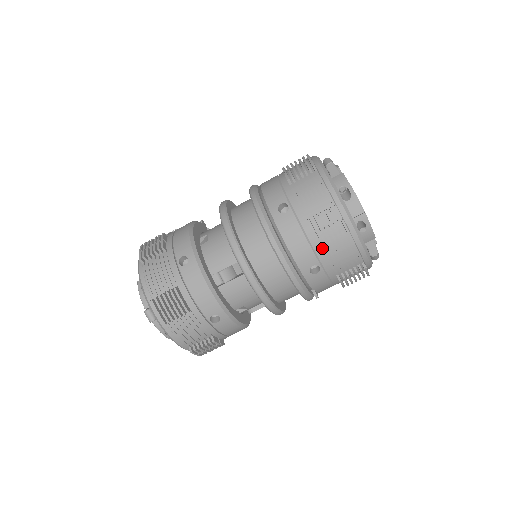
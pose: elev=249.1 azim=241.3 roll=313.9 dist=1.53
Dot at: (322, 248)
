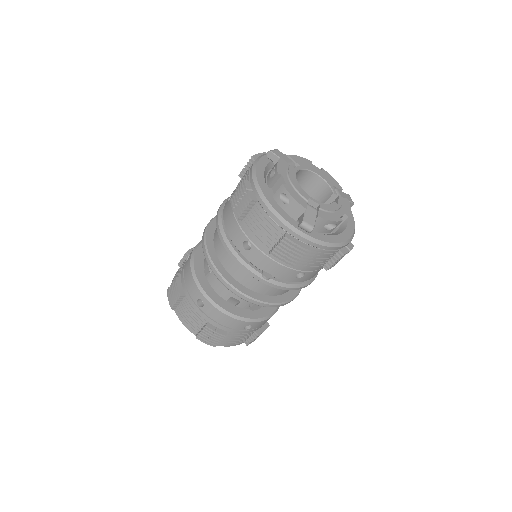
Dot at: (244, 222)
